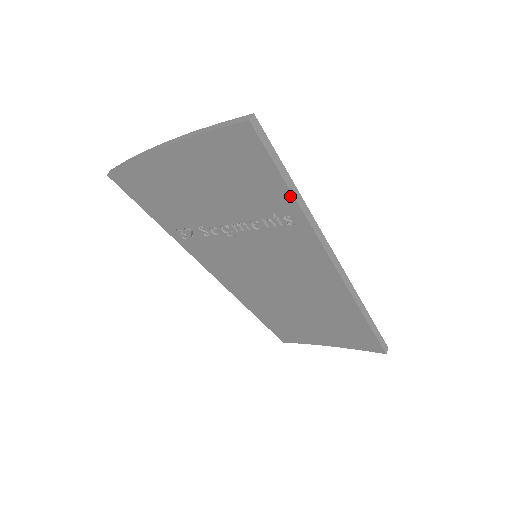
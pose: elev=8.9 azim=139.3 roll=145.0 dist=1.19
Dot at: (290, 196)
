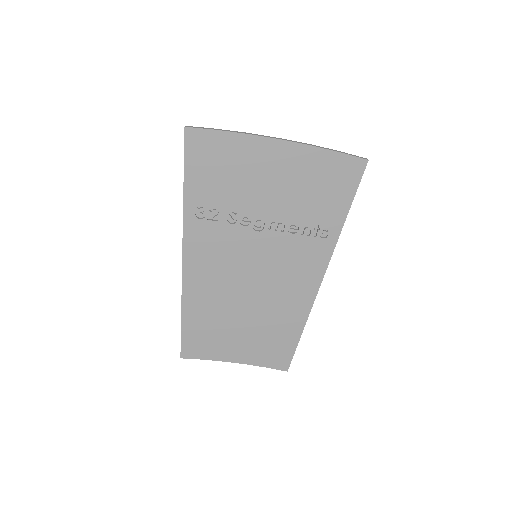
Dot at: (344, 217)
